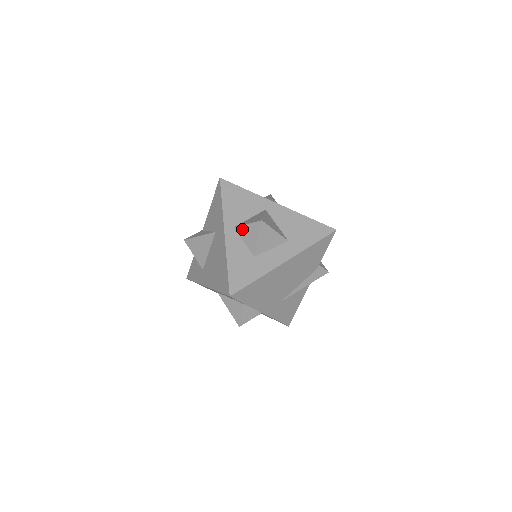
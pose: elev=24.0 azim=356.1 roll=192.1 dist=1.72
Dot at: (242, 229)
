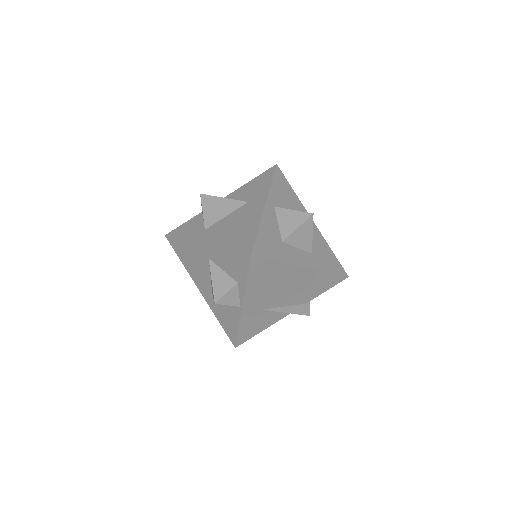
Dot at: (284, 212)
